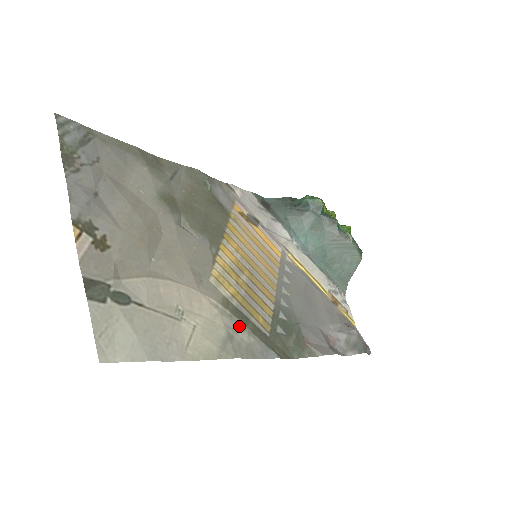
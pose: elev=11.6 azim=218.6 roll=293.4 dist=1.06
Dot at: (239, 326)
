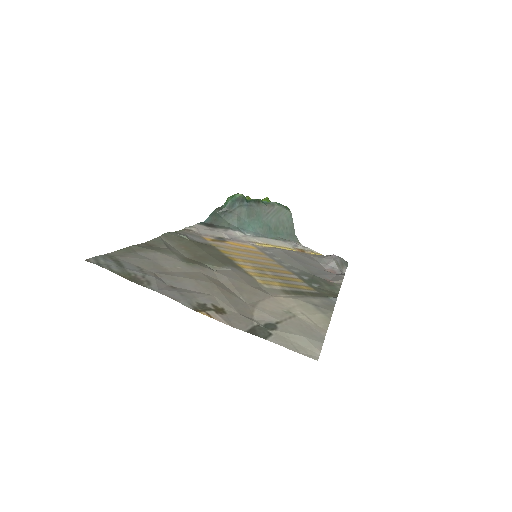
Dot at: (307, 298)
